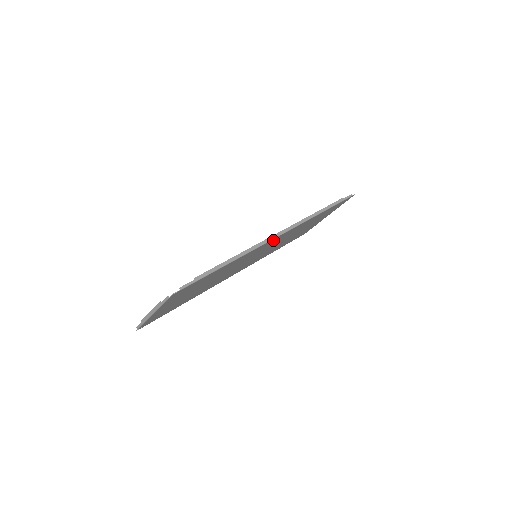
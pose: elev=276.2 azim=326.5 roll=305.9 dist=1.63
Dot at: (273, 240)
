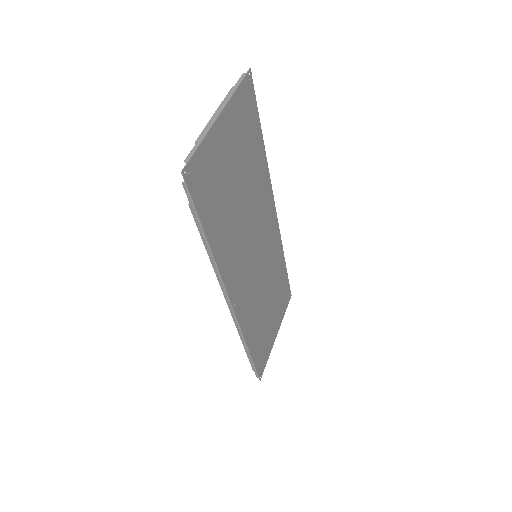
Dot at: (272, 212)
